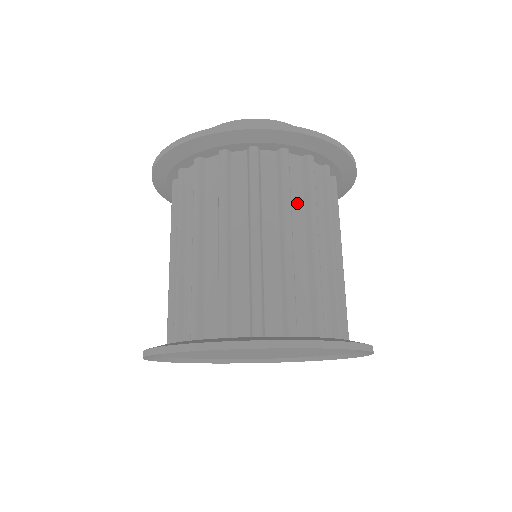
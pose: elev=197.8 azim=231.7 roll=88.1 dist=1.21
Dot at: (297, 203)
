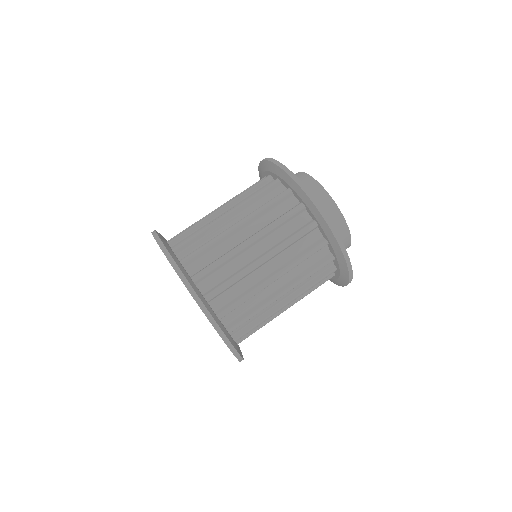
Dot at: (266, 219)
